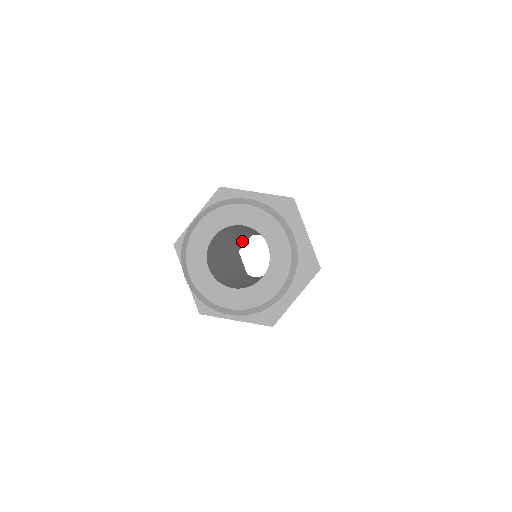
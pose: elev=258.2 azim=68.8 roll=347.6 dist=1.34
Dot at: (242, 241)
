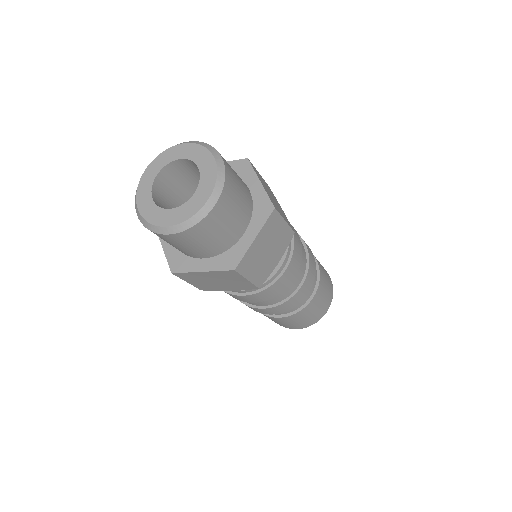
Dot at: occluded
